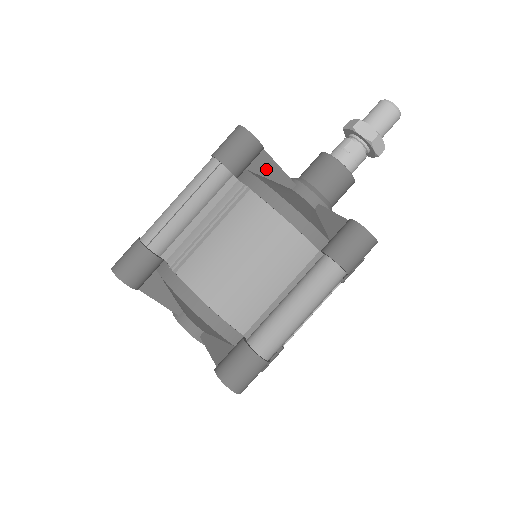
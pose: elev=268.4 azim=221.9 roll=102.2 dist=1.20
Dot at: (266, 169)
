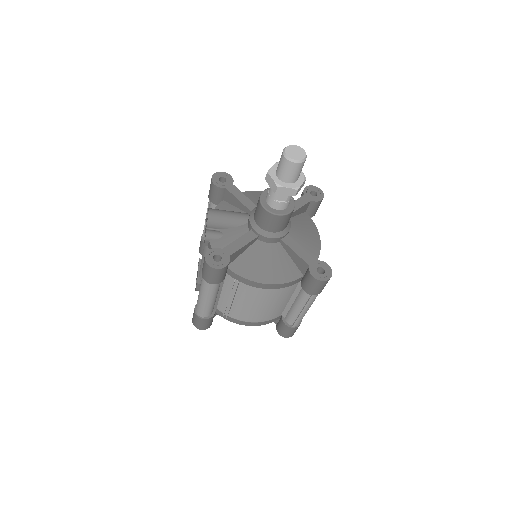
Dot at: (237, 255)
